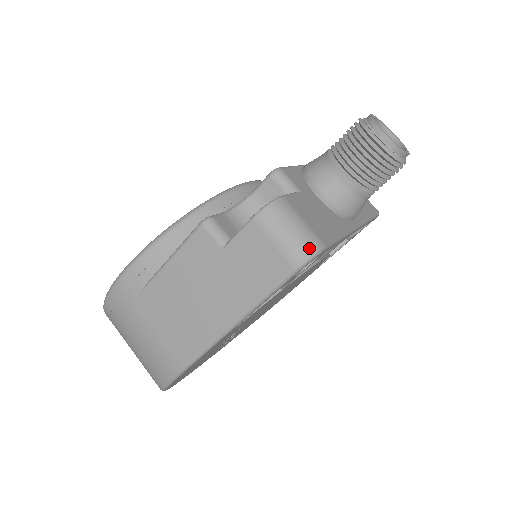
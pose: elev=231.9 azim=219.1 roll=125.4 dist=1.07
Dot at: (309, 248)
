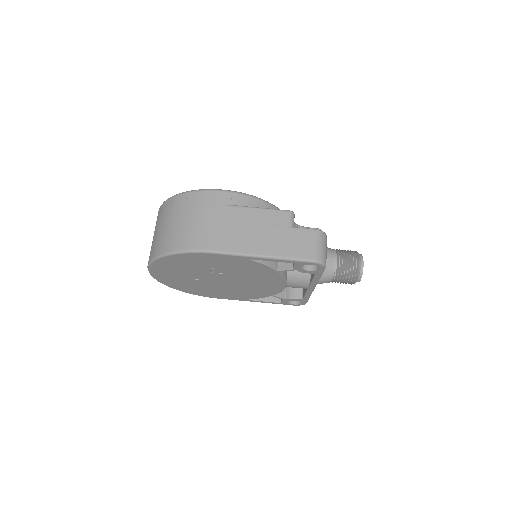
Dot at: (324, 260)
